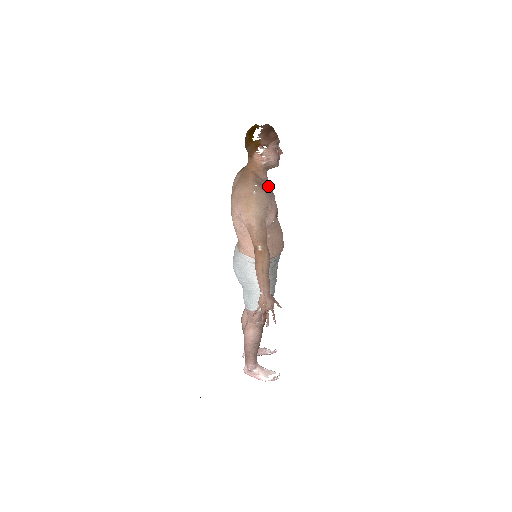
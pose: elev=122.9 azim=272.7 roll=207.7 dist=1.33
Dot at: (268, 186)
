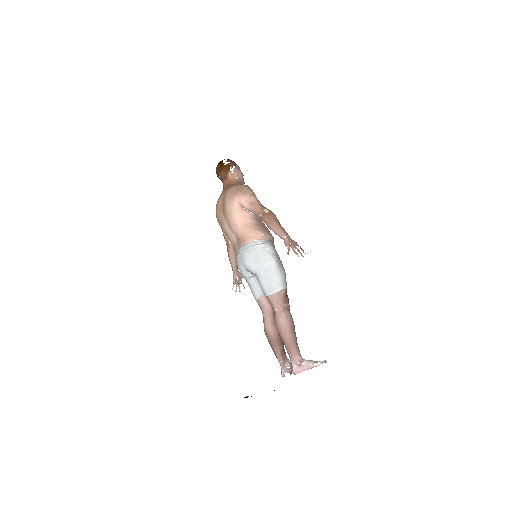
Dot at: occluded
